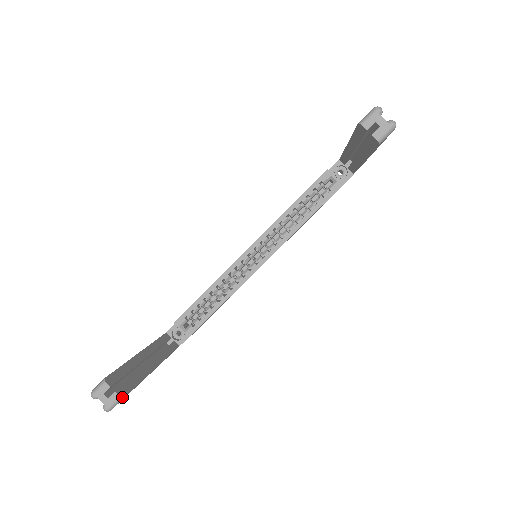
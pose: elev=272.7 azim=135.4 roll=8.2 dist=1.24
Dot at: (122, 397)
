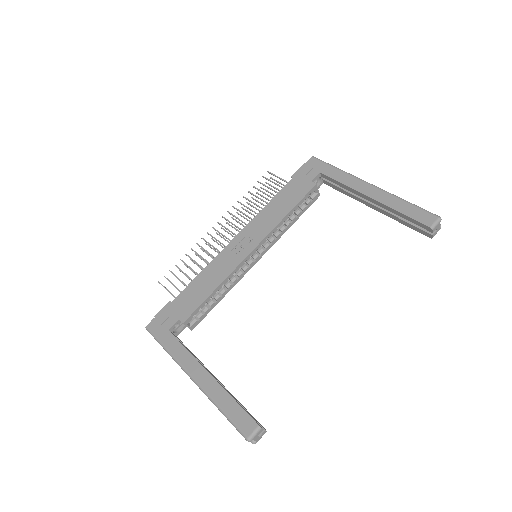
Dot at: occluded
